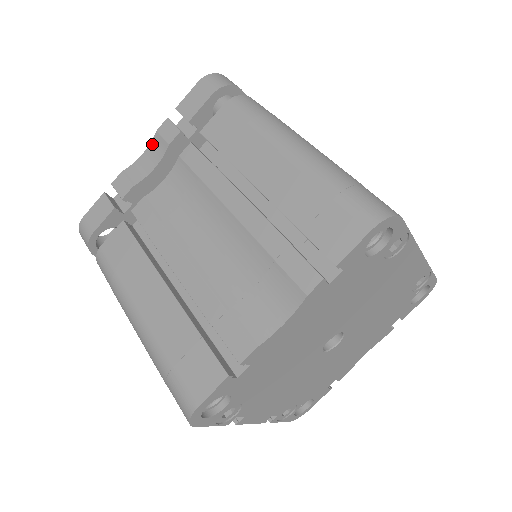
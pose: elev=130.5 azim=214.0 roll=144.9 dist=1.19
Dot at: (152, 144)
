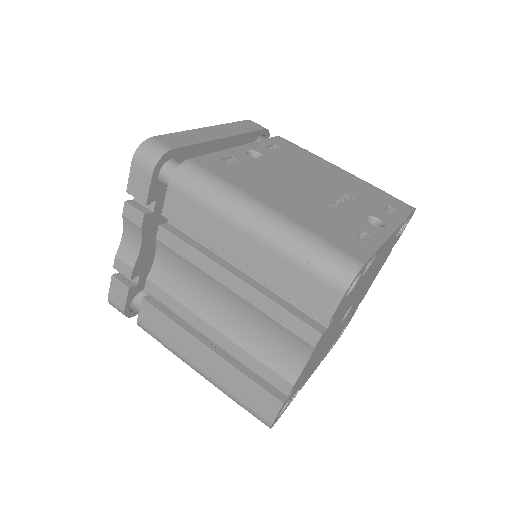
Dot at: (125, 226)
